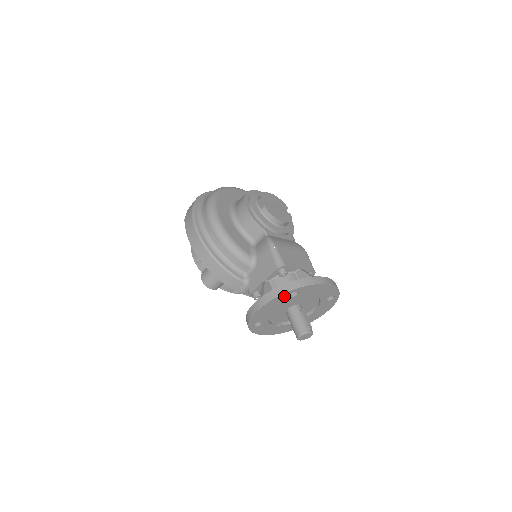
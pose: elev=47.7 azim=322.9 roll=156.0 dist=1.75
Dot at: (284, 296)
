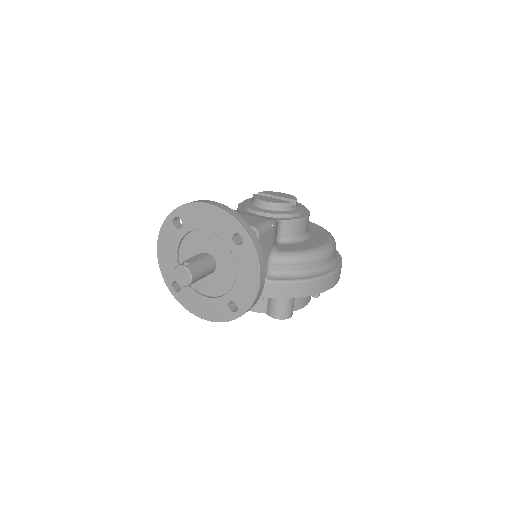
Dot at: (169, 226)
